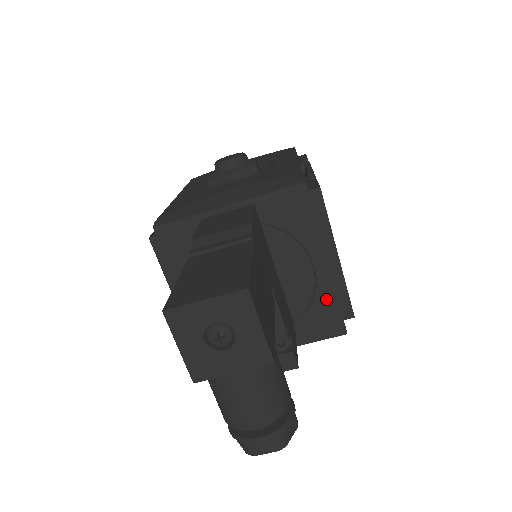
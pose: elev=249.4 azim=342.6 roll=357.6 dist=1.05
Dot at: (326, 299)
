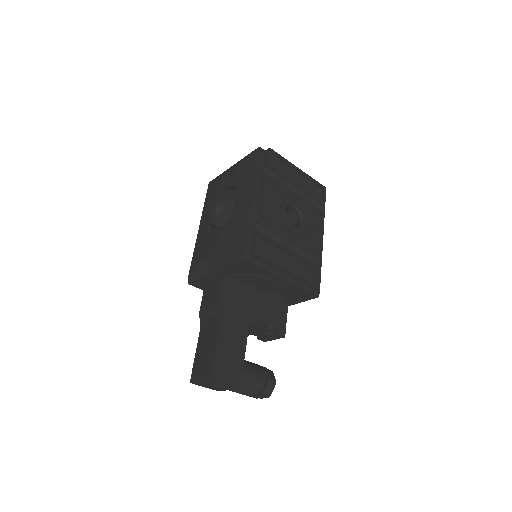
Dot at: (295, 289)
